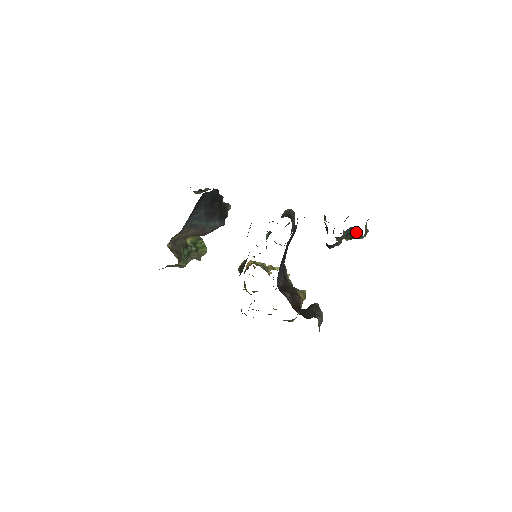
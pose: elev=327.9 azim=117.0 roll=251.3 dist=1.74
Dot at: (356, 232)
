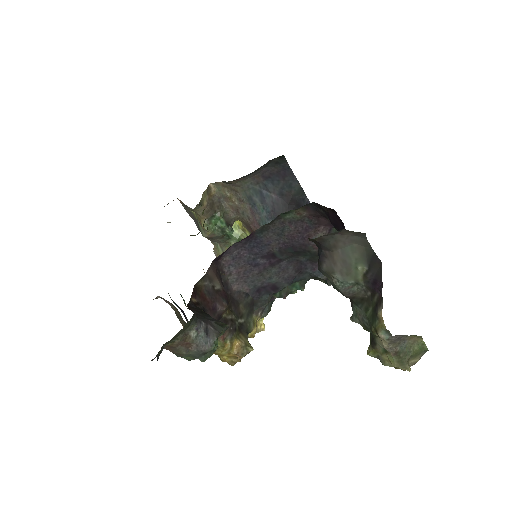
Dot at: (378, 297)
